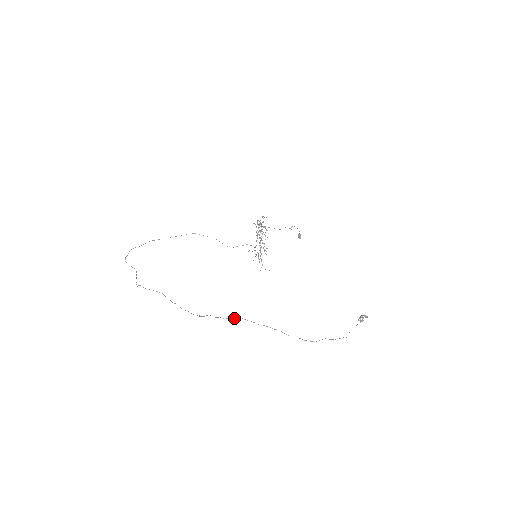
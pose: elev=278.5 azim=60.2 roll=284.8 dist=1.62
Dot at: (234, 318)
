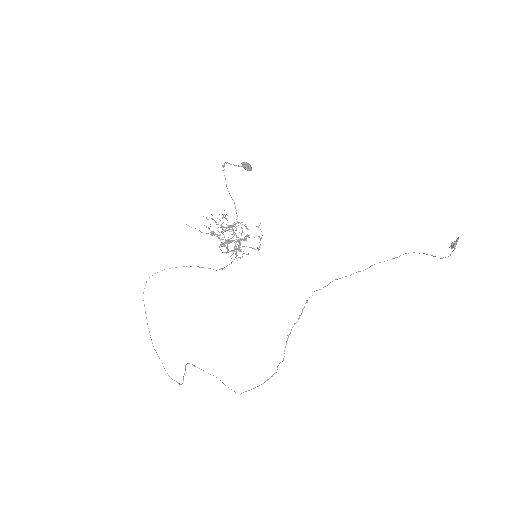
Dot at: occluded
